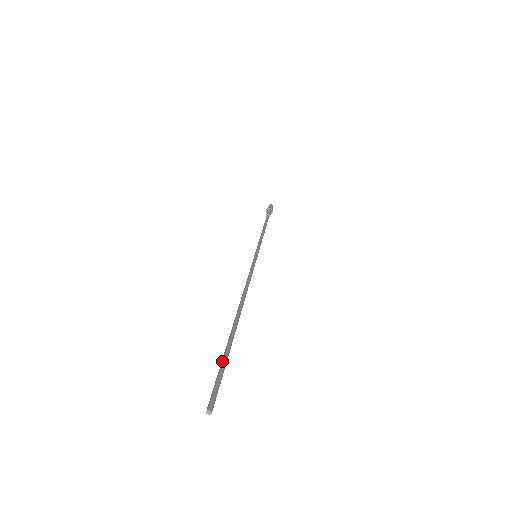
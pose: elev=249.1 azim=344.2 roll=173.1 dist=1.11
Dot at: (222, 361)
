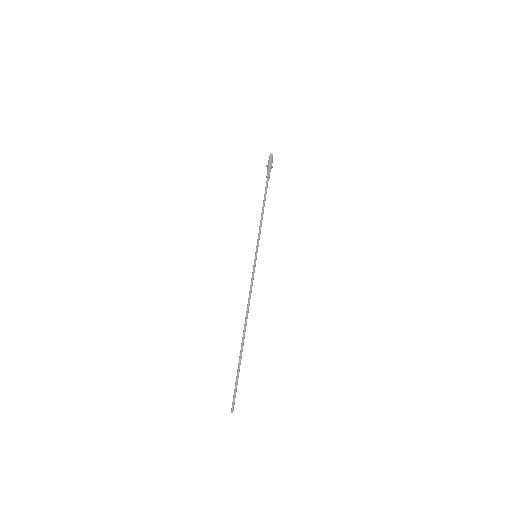
Dot at: (237, 378)
